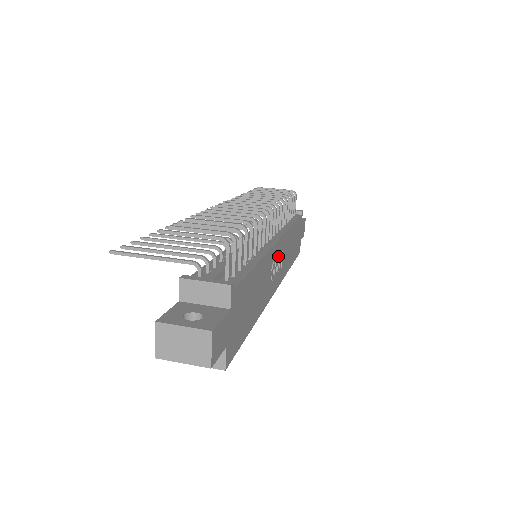
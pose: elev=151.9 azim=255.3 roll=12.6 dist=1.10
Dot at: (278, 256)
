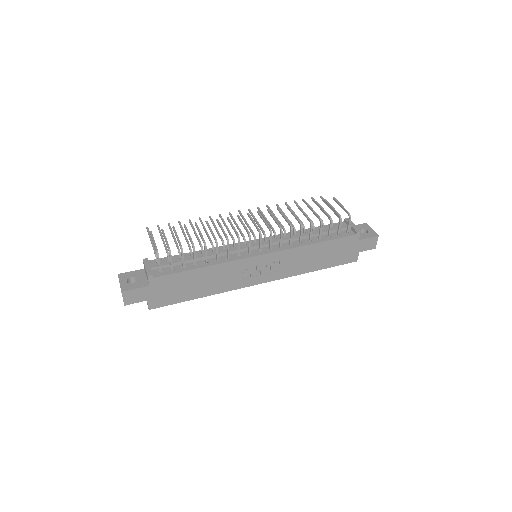
Dot at: (267, 263)
